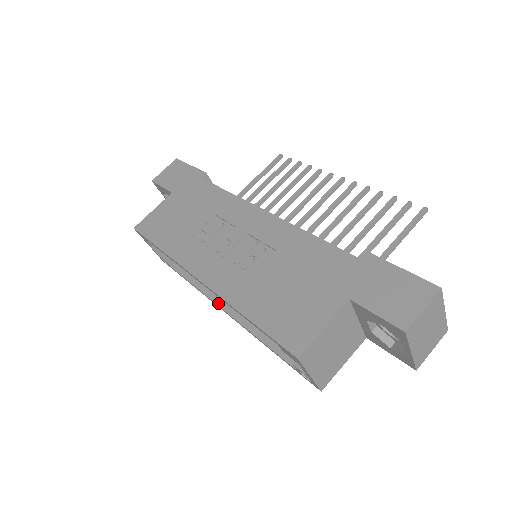
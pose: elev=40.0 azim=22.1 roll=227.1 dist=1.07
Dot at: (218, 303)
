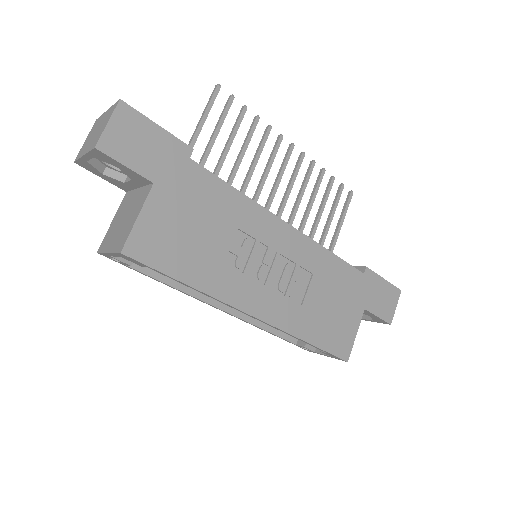
Dot at: (213, 304)
